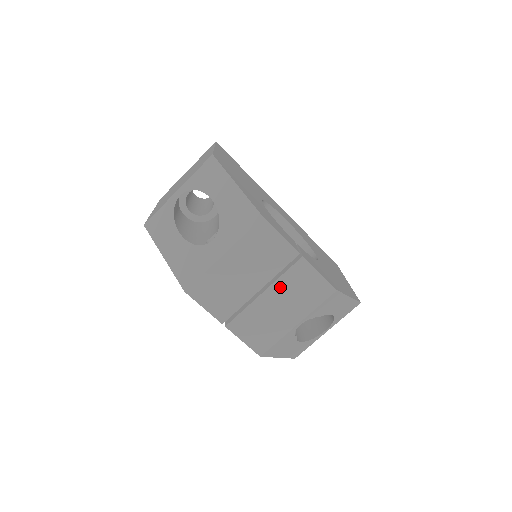
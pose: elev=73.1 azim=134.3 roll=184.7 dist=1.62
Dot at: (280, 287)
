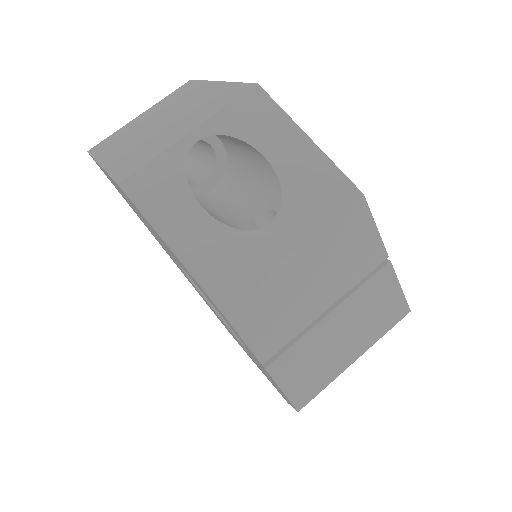
Dot at: (352, 305)
